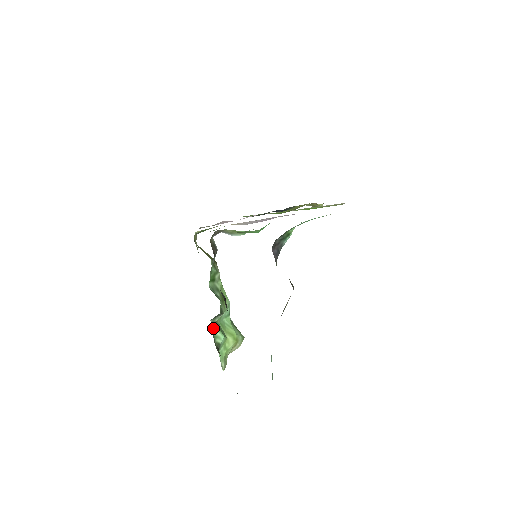
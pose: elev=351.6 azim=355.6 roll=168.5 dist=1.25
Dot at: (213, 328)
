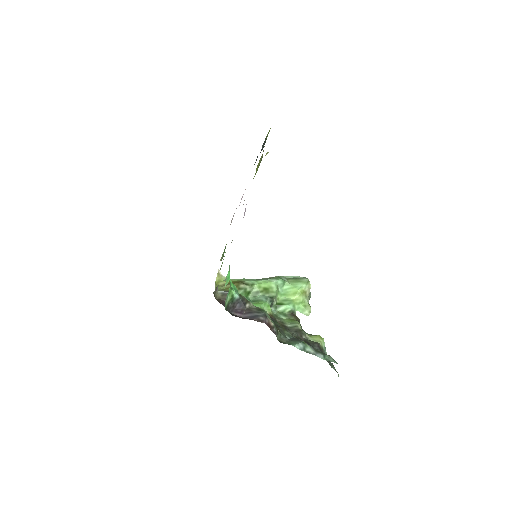
Dot at: (277, 309)
